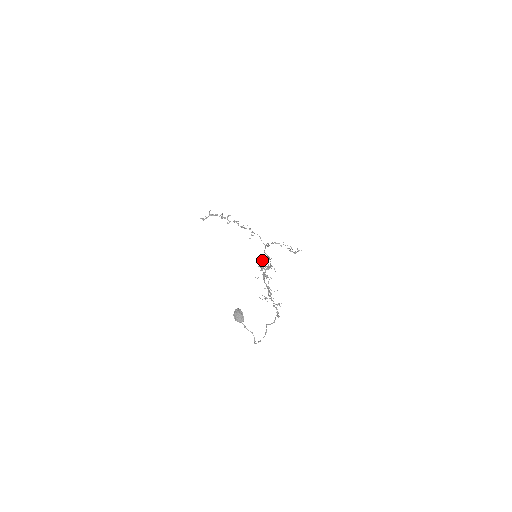
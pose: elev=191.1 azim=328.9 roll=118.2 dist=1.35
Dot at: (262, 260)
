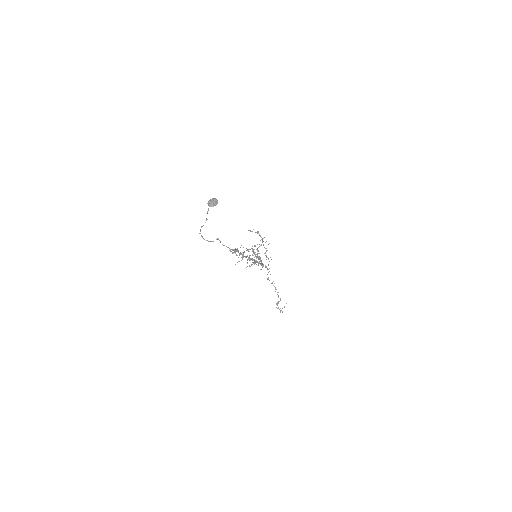
Dot at: occluded
